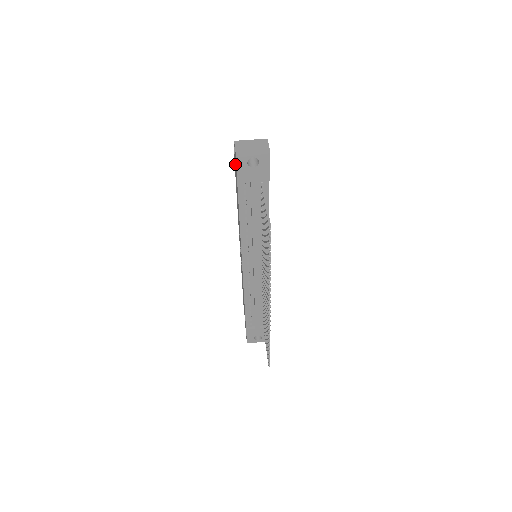
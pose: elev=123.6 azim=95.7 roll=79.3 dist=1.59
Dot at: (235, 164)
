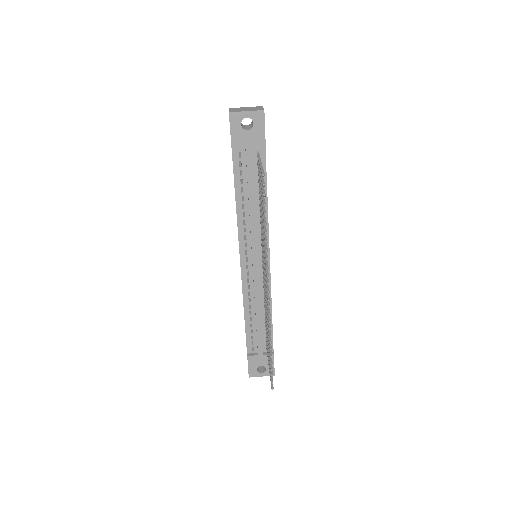
Dot at: occluded
